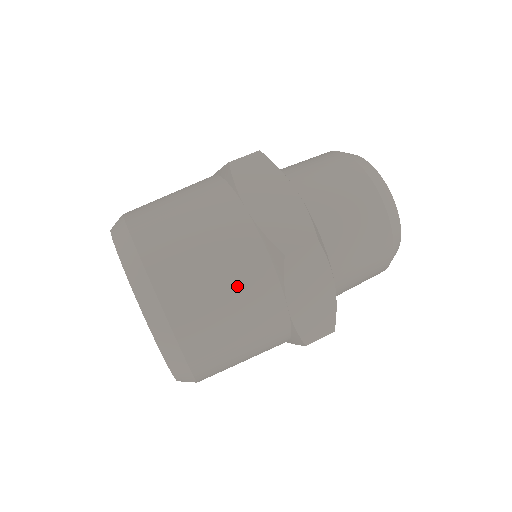
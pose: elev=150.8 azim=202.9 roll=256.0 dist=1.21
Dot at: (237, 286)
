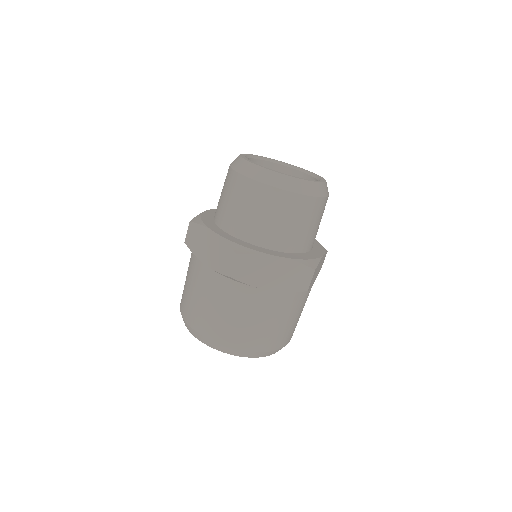
Dot at: (232, 305)
